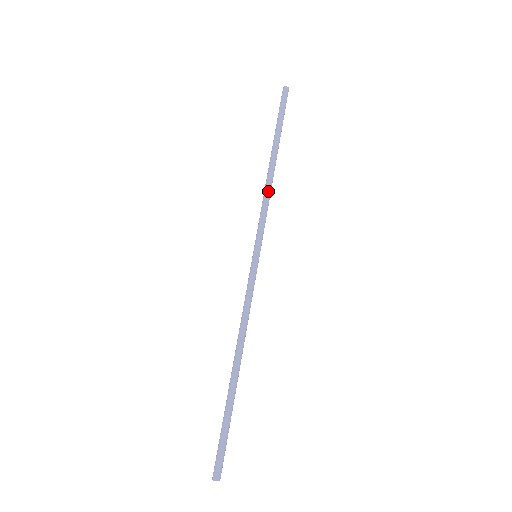
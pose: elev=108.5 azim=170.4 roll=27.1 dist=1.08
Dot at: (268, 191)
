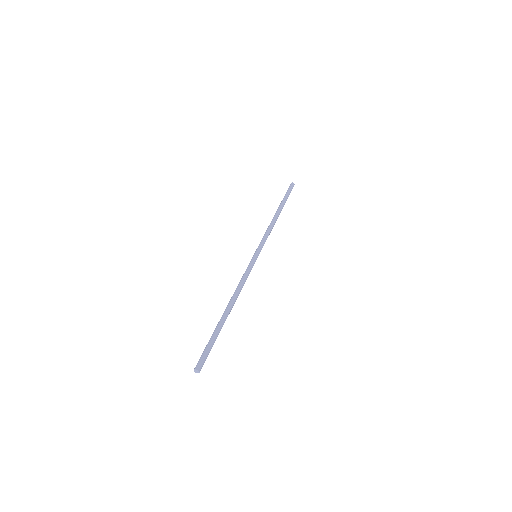
Dot at: (269, 226)
